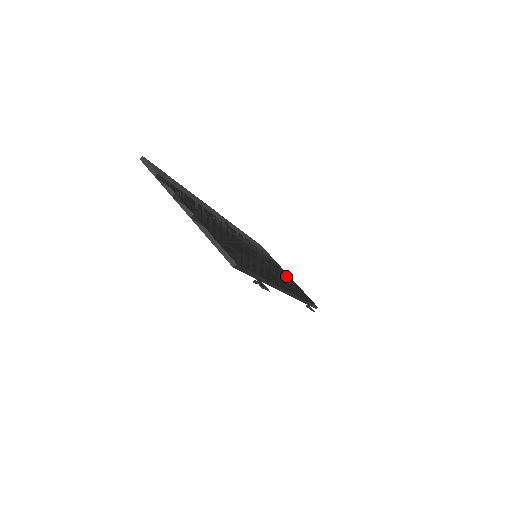
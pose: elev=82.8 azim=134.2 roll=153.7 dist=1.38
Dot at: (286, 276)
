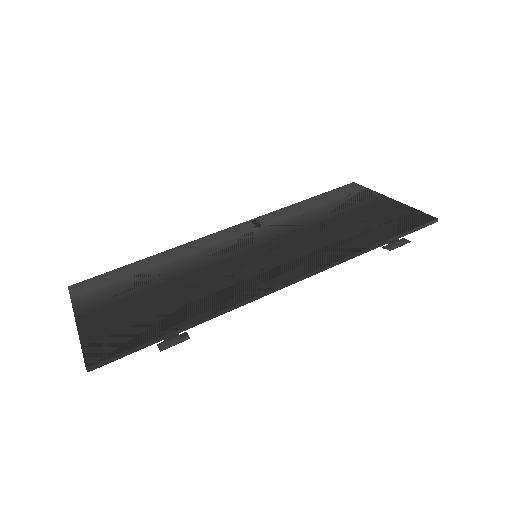
Dot at: (361, 217)
